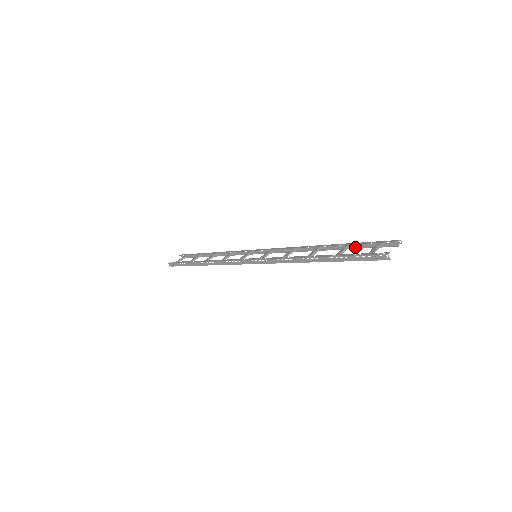
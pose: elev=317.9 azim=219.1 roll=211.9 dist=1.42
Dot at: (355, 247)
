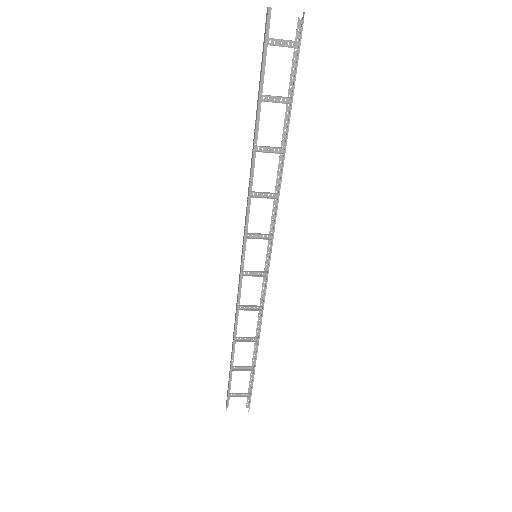
Dot at: (293, 93)
